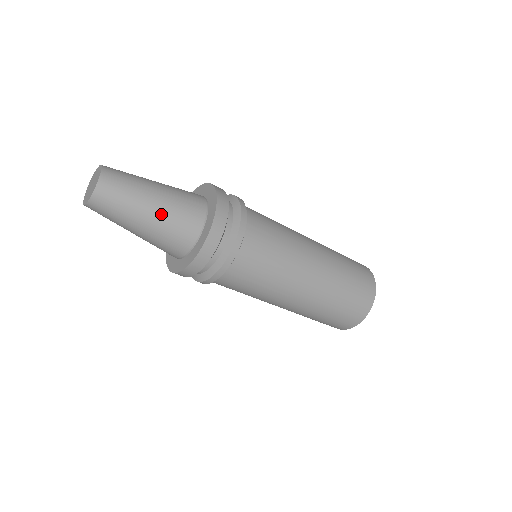
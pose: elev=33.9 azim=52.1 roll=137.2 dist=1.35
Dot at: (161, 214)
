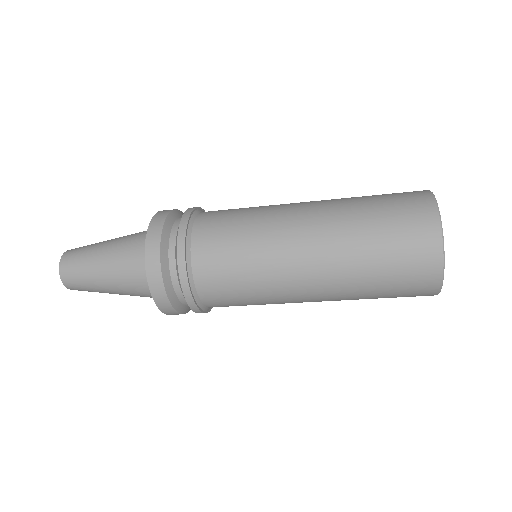
Dot at: (116, 283)
